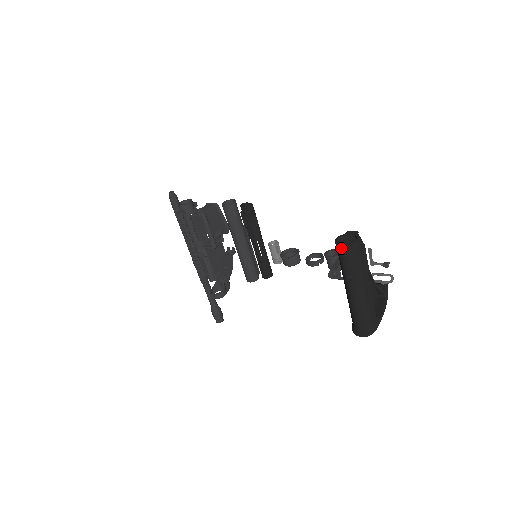
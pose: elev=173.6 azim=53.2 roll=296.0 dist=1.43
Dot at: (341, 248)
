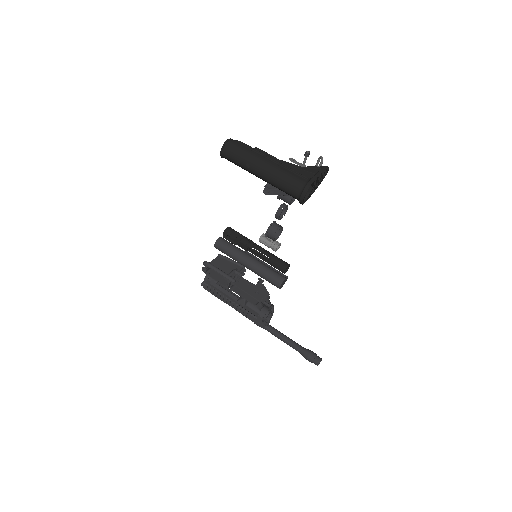
Dot at: (223, 154)
